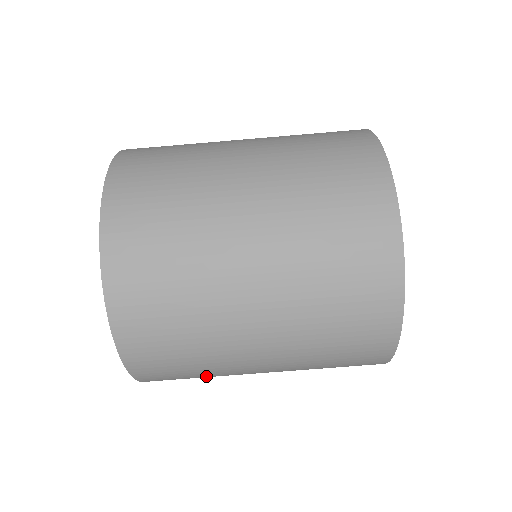
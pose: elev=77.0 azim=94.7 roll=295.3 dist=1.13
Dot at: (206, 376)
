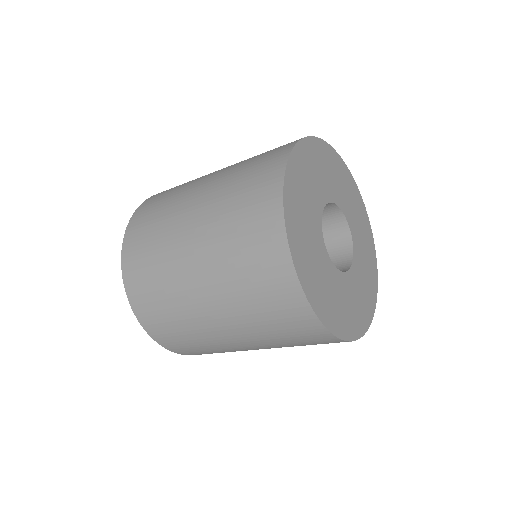
Dot at: occluded
